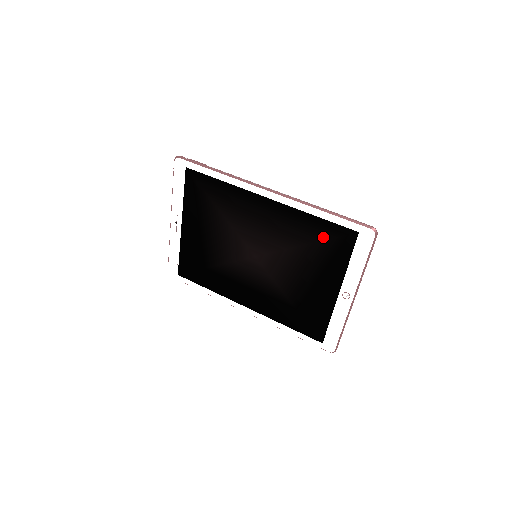
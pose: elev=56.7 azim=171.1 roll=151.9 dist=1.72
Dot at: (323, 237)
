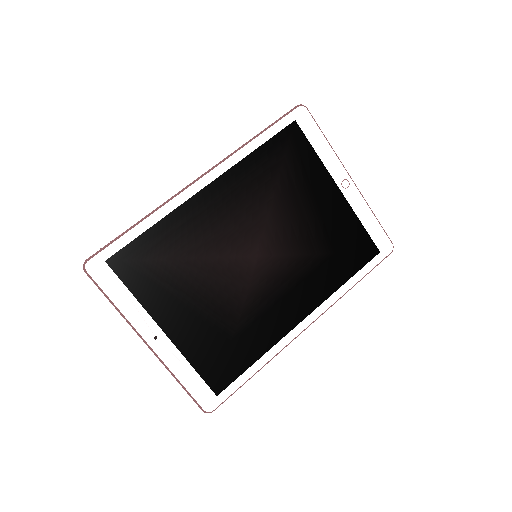
Dot at: (280, 159)
